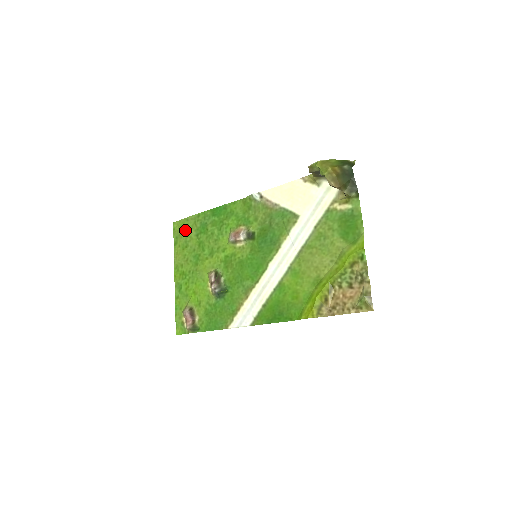
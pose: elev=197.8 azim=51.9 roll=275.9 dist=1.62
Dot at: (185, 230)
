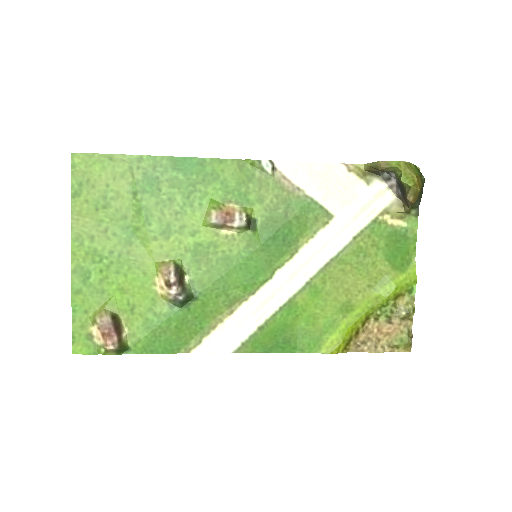
Dot at: (104, 176)
